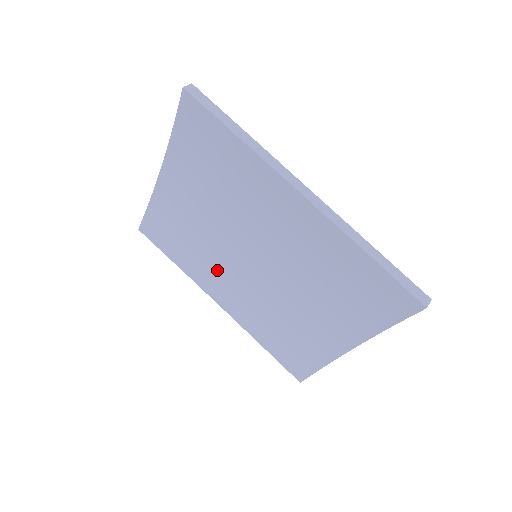
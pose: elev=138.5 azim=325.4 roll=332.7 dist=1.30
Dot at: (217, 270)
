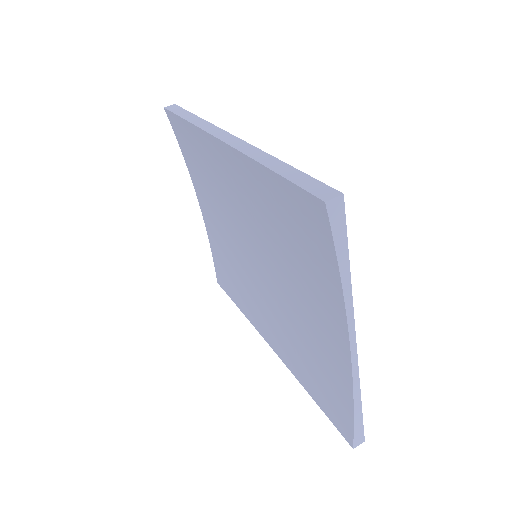
Dot at: (254, 297)
